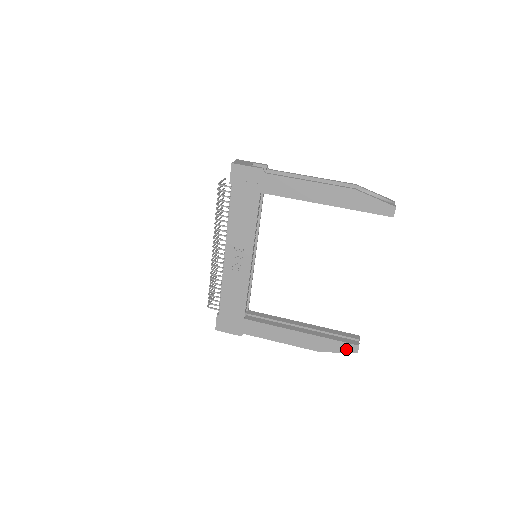
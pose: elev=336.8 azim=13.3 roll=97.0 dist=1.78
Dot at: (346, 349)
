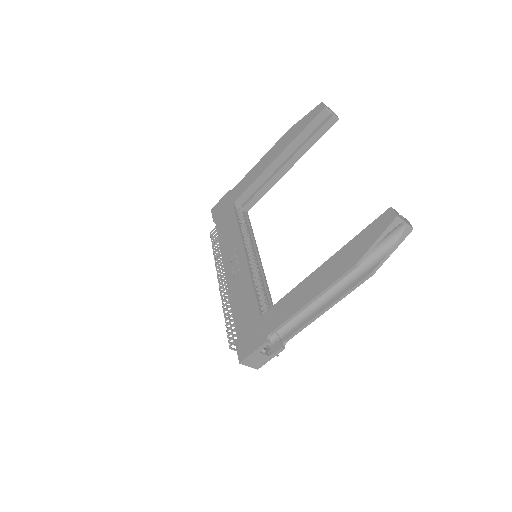
Dot at: (381, 227)
